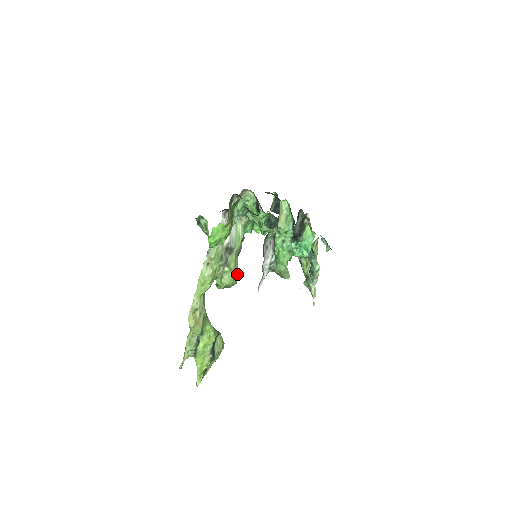
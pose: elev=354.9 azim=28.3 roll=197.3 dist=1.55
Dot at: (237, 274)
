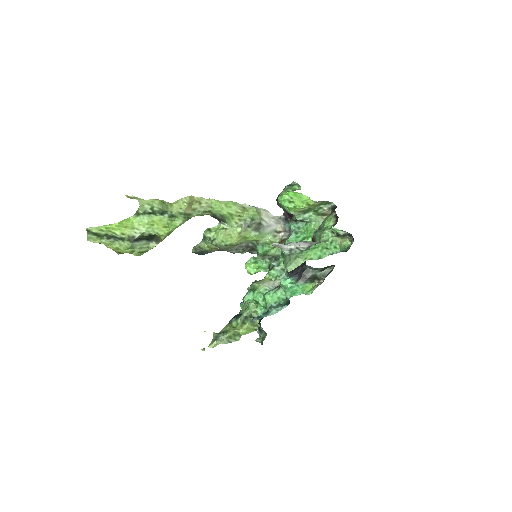
Dot at: (231, 244)
